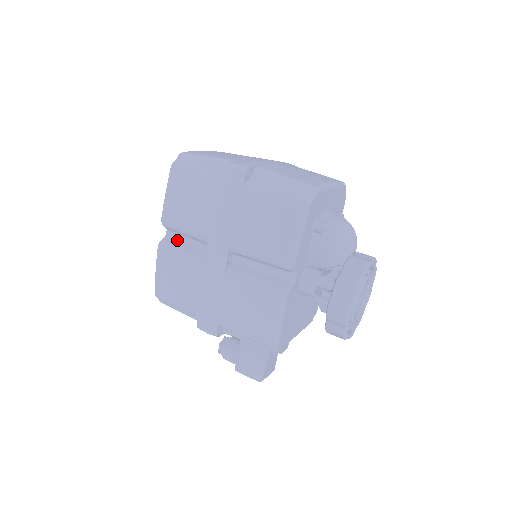
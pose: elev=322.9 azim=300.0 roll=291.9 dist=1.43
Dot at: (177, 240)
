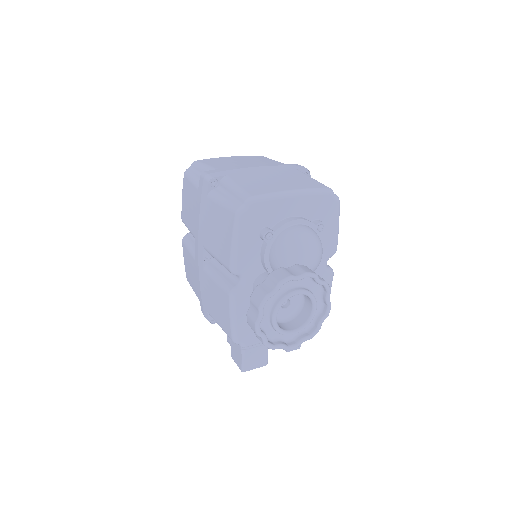
Dot at: occluded
